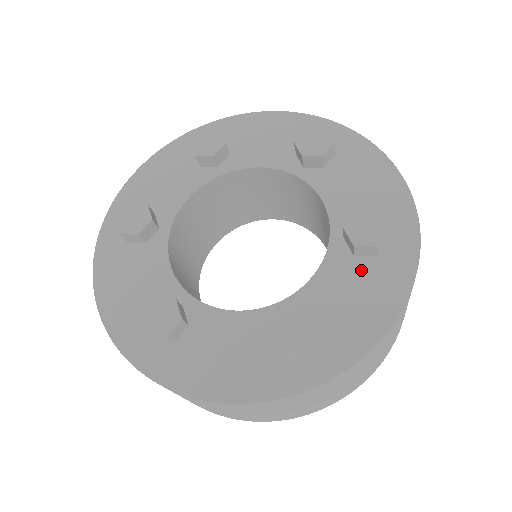
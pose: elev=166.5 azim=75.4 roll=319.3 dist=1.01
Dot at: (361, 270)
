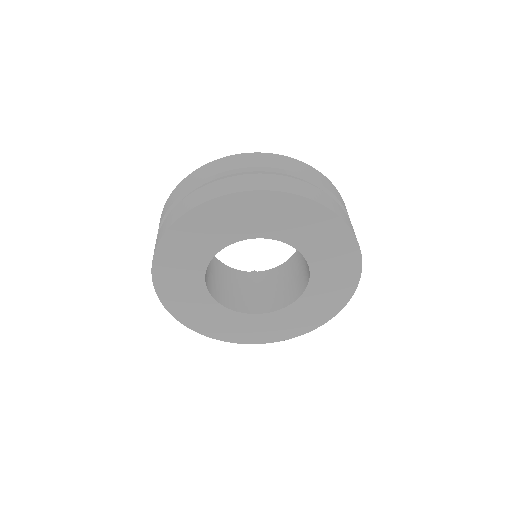
Dot at: occluded
